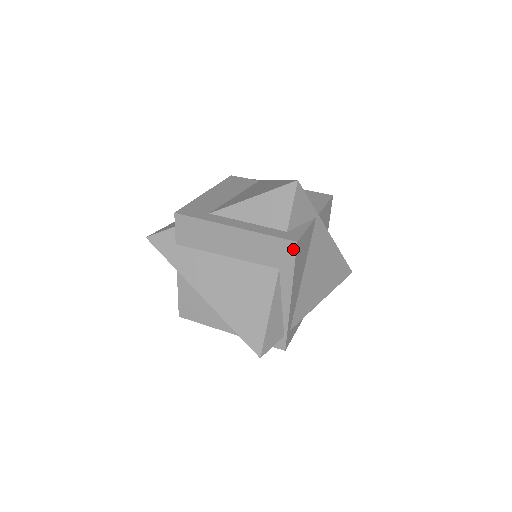
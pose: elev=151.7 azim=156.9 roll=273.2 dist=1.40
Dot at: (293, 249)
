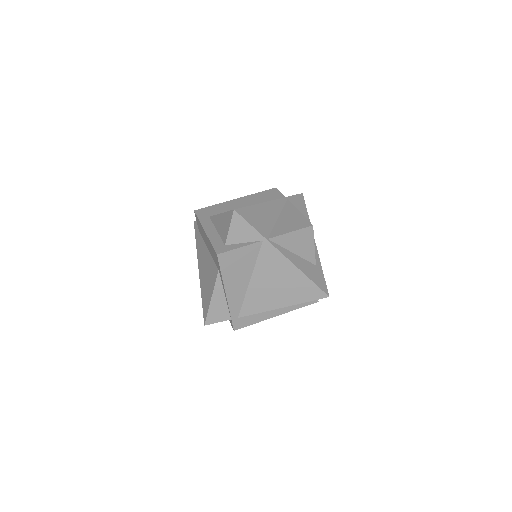
Dot at: (217, 259)
